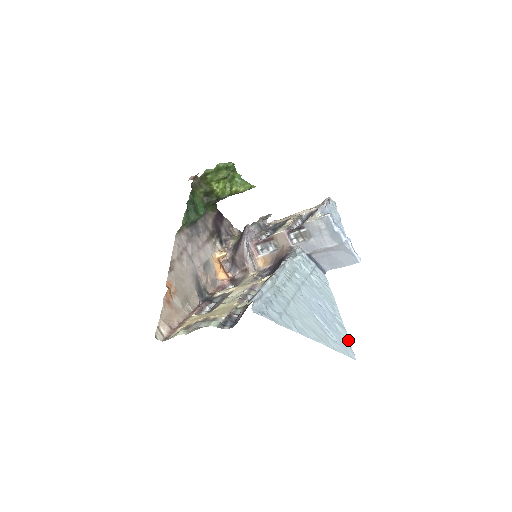
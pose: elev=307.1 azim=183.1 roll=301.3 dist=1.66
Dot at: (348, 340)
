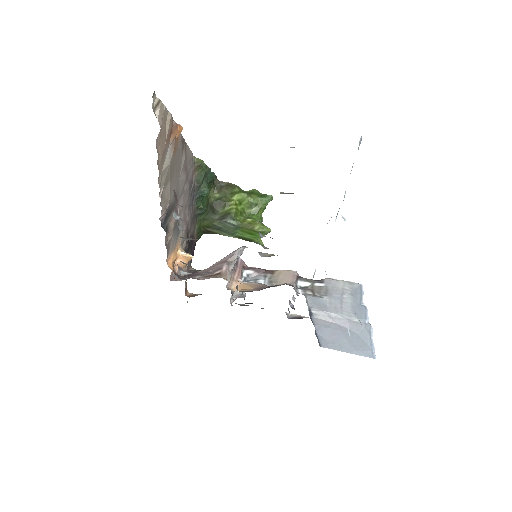
Dot at: occluded
